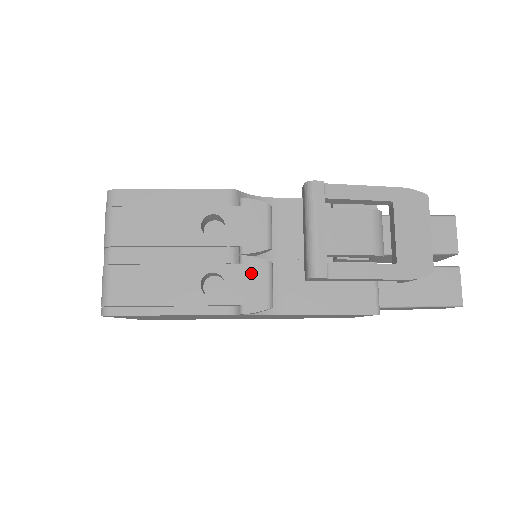
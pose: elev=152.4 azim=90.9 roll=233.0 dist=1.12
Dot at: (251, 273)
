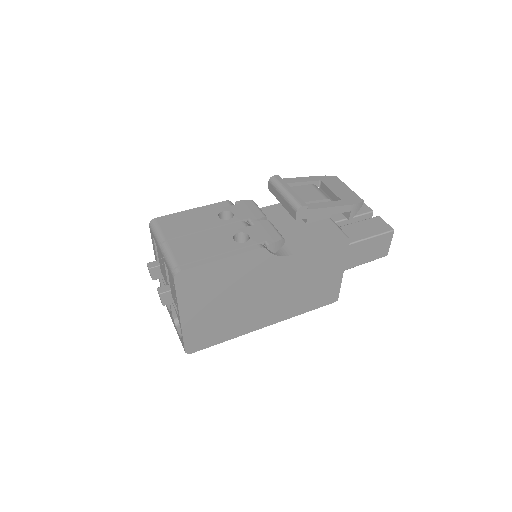
Dot at: (262, 227)
